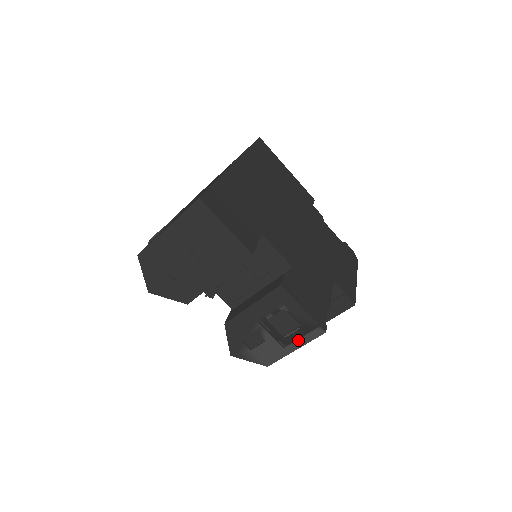
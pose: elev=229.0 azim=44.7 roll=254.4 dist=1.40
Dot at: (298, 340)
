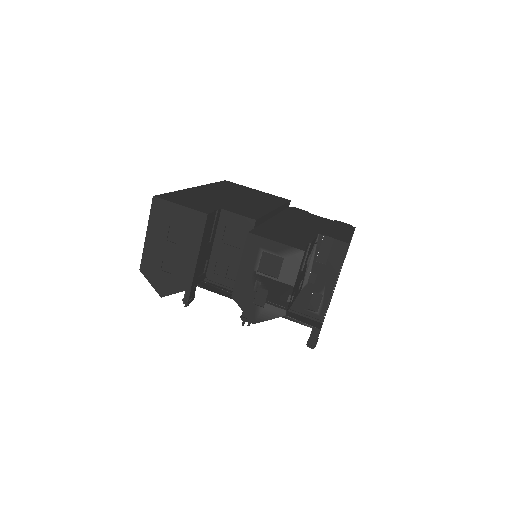
Dot at: (290, 273)
